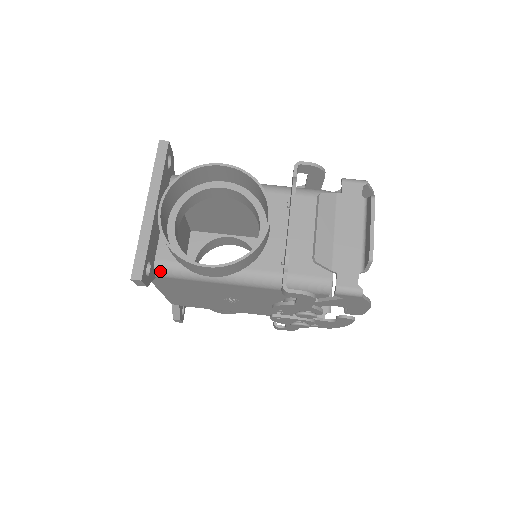
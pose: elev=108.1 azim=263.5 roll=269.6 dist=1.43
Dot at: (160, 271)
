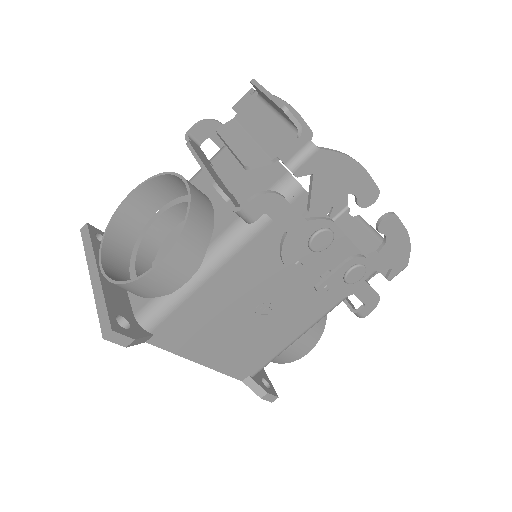
Dot at: (146, 322)
